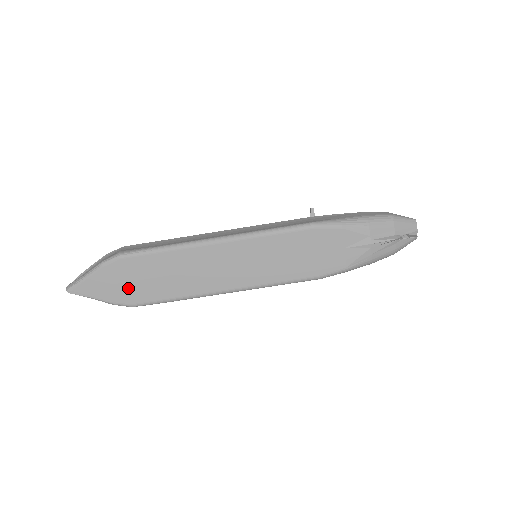
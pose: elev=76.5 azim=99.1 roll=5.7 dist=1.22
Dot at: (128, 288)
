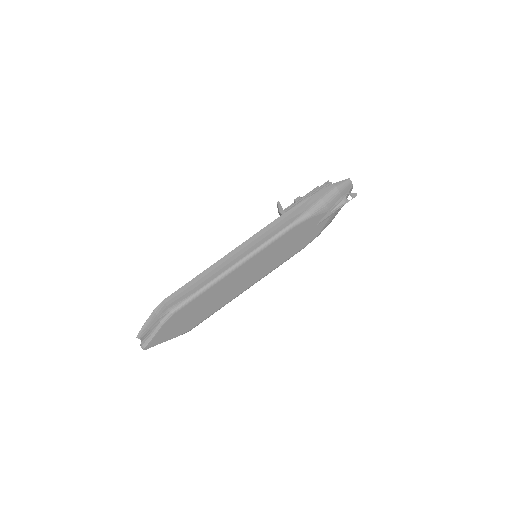
Dot at: (184, 324)
